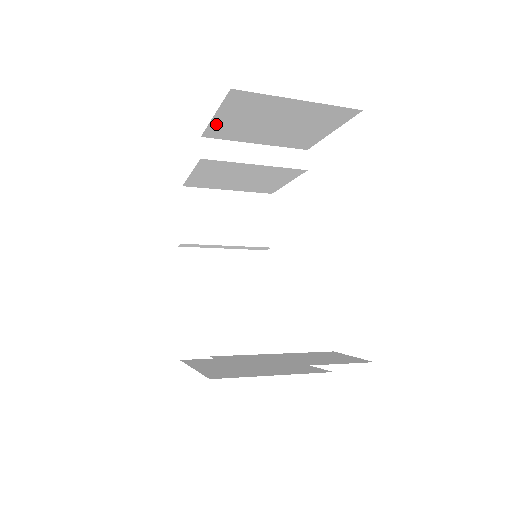
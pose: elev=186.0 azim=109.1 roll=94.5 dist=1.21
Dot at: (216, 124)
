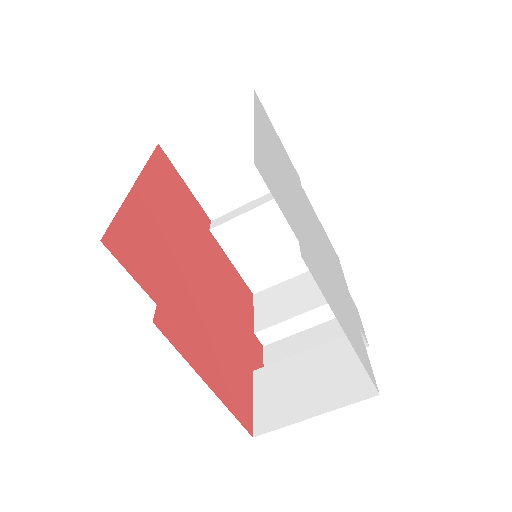
Dot at: (200, 194)
